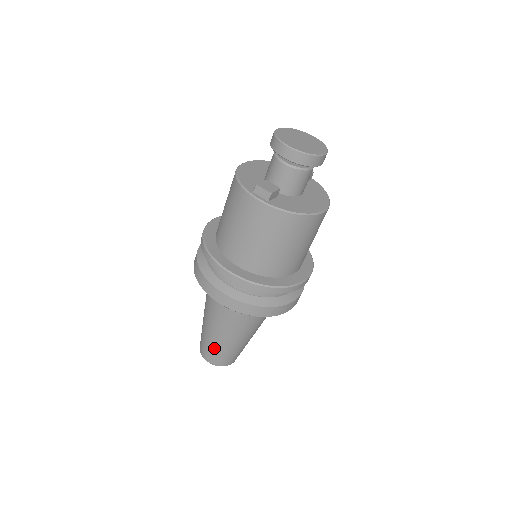
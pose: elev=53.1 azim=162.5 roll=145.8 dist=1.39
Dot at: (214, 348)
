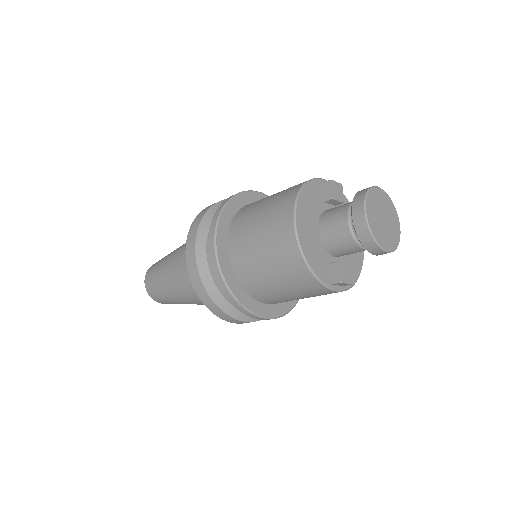
Dot at: occluded
